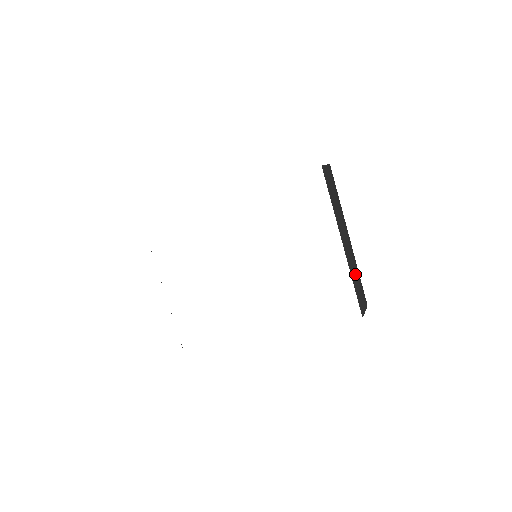
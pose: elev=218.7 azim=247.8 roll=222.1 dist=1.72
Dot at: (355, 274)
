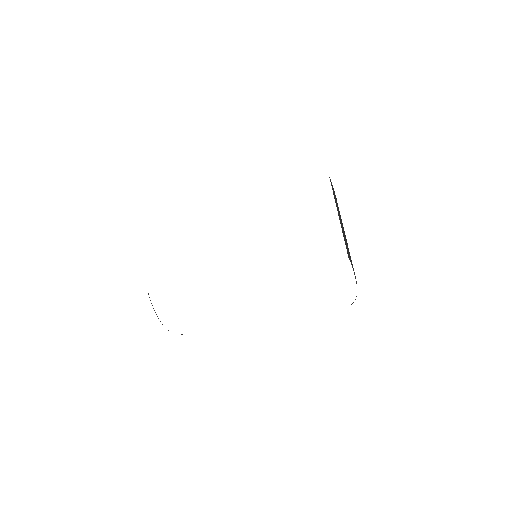
Dot at: occluded
